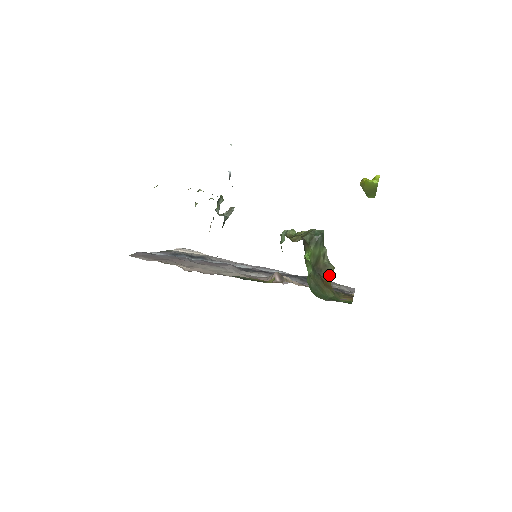
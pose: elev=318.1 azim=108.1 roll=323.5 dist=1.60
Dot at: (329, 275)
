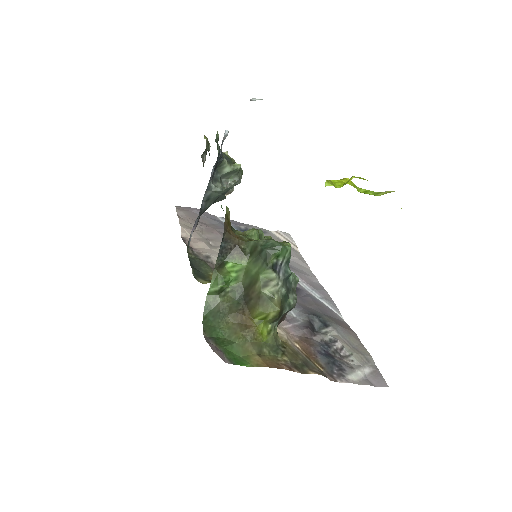
Dot at: (258, 313)
